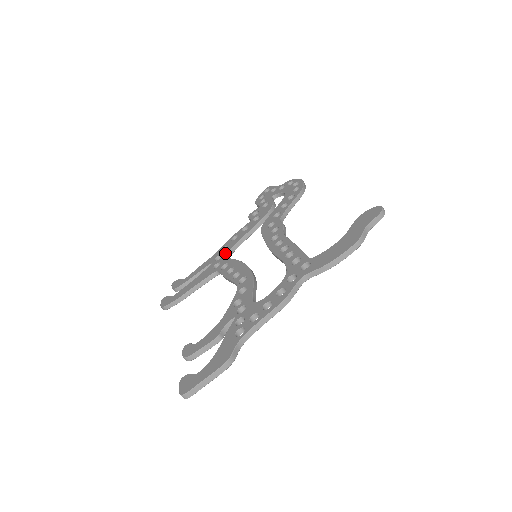
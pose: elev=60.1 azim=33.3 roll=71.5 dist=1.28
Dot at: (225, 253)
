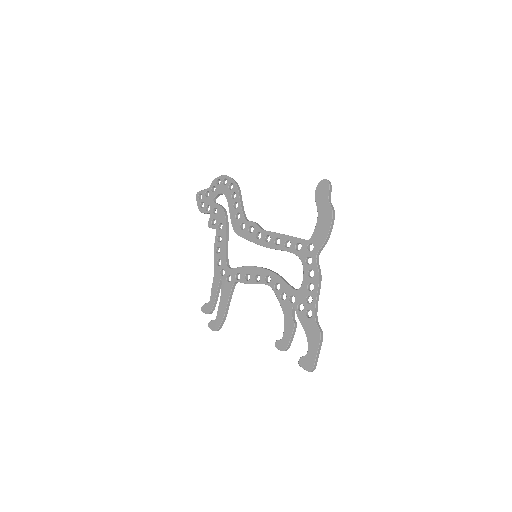
Dot at: (225, 266)
